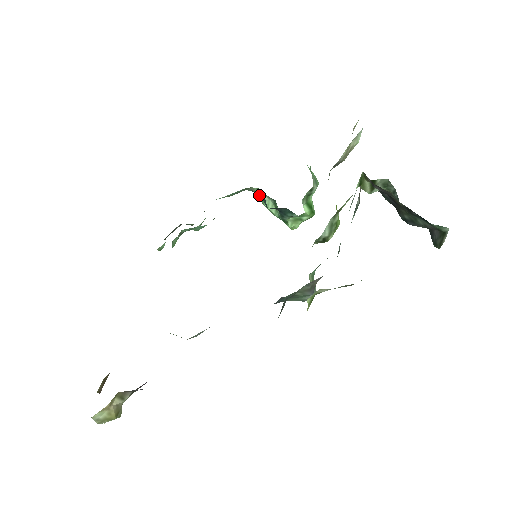
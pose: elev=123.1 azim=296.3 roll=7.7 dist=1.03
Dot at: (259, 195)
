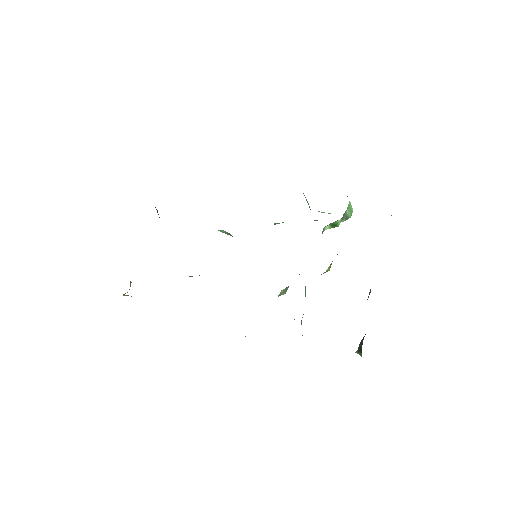
Dot at: occluded
